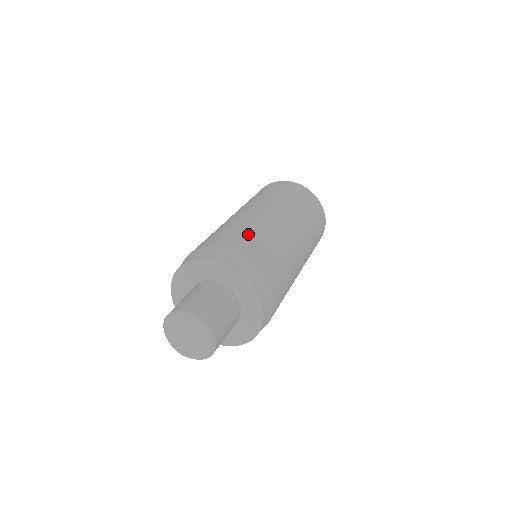
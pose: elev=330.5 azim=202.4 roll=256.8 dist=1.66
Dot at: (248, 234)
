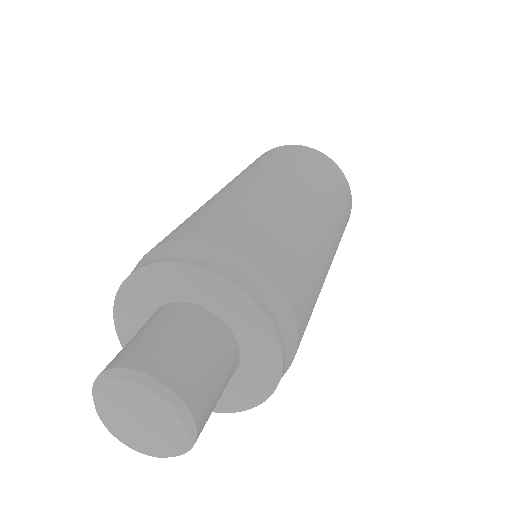
Dot at: (236, 214)
